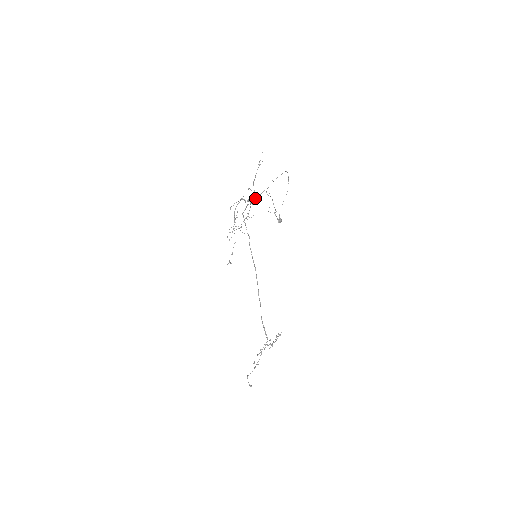
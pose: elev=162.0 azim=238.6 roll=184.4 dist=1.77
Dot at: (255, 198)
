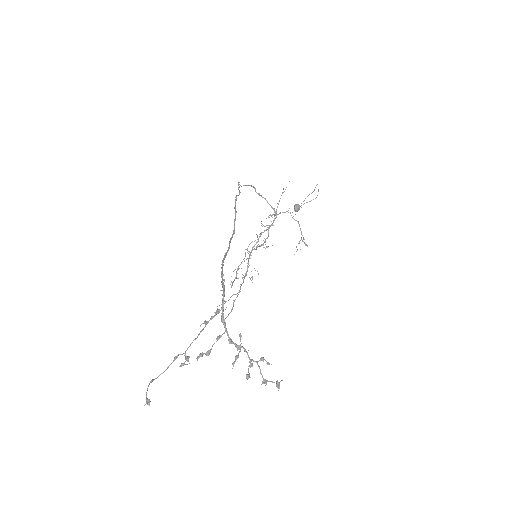
Dot at: (274, 219)
